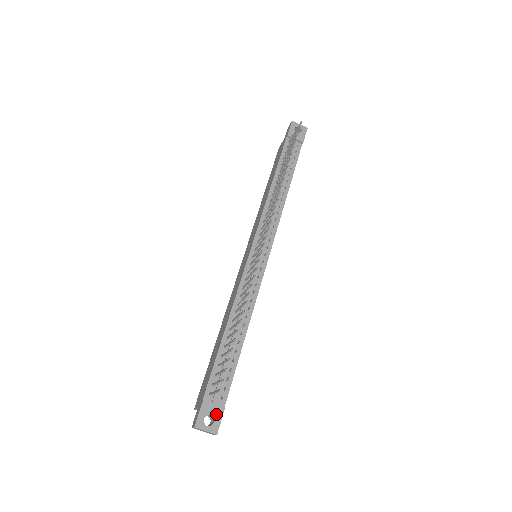
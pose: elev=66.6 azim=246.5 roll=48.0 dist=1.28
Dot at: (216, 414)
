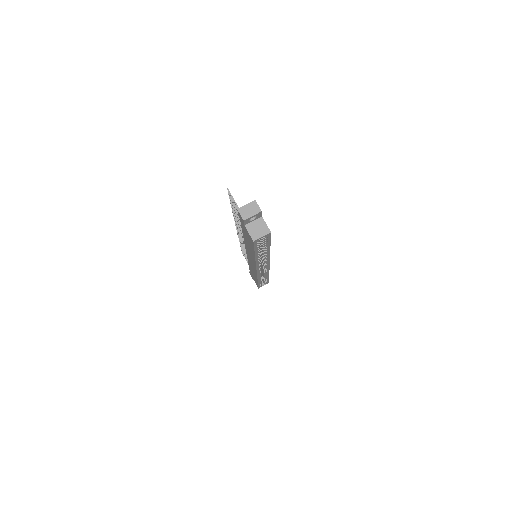
Dot at: occluded
